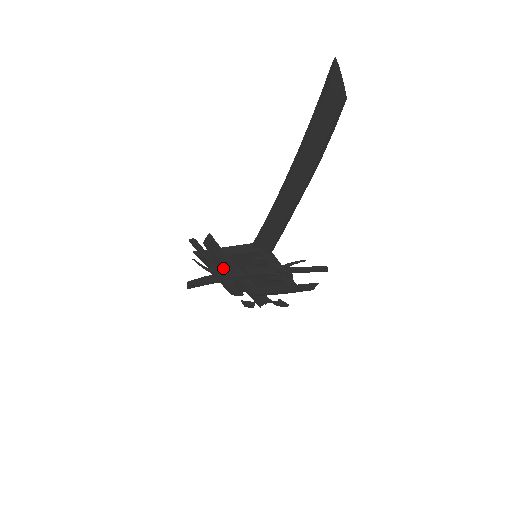
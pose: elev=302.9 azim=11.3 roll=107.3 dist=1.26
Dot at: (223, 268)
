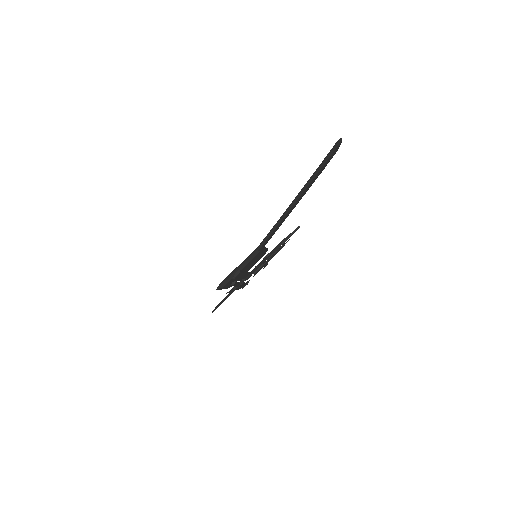
Dot at: occluded
